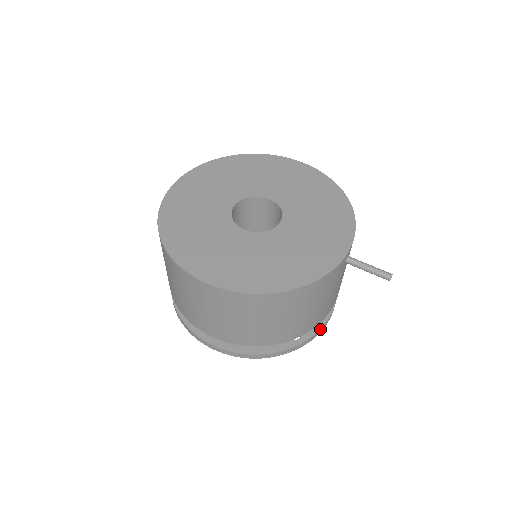
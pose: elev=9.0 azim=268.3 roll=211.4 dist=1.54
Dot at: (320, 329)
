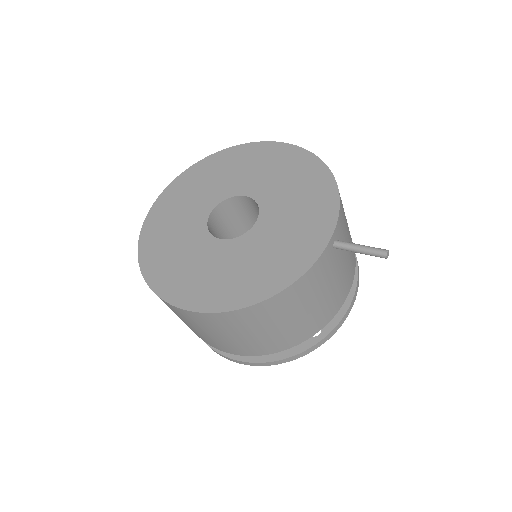
Dot at: (342, 319)
